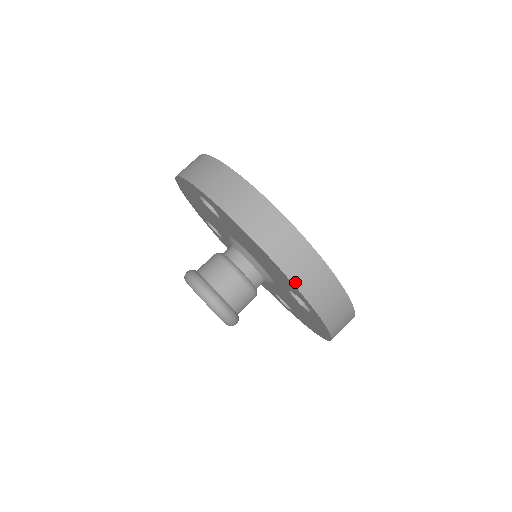
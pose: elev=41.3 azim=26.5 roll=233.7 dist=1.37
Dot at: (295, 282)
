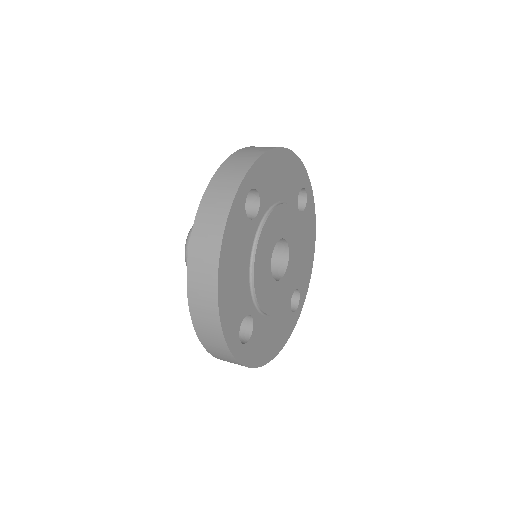
Dot at: (193, 317)
